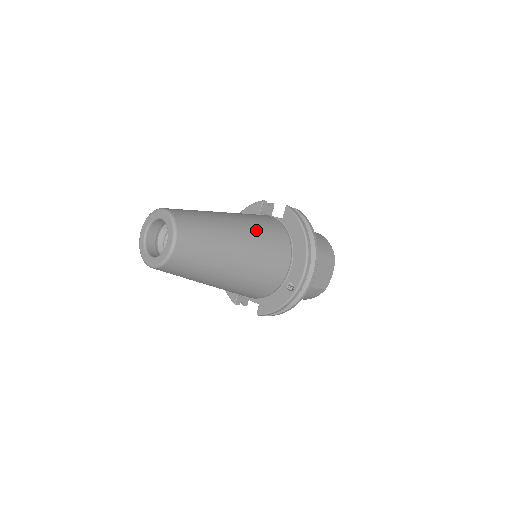
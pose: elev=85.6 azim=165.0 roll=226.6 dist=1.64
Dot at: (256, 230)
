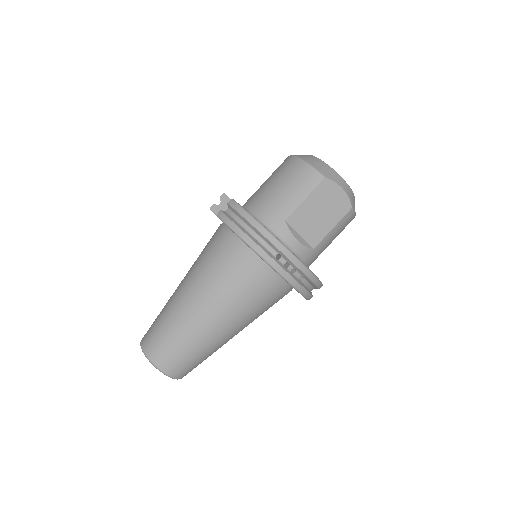
Dot at: (209, 282)
